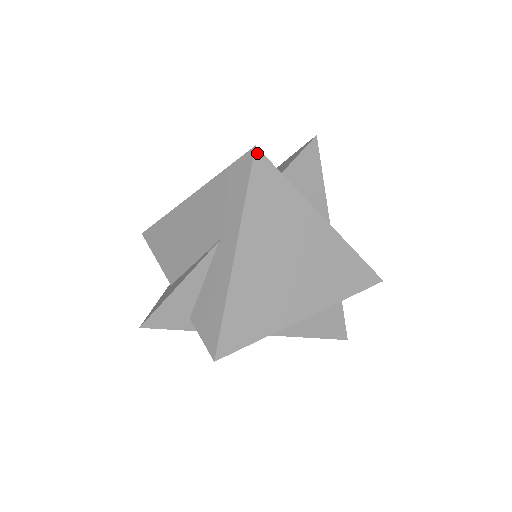
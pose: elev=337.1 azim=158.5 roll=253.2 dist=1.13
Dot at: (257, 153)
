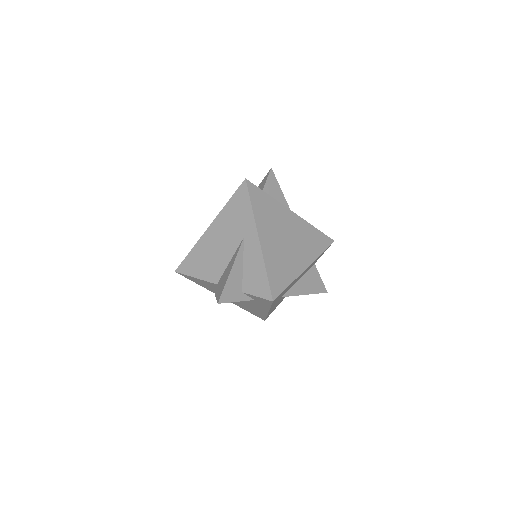
Dot at: (248, 182)
